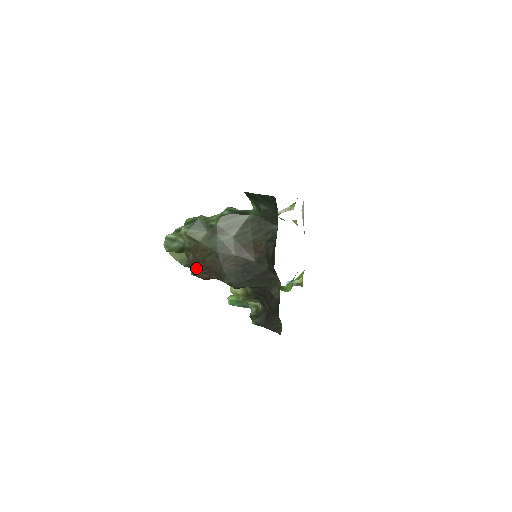
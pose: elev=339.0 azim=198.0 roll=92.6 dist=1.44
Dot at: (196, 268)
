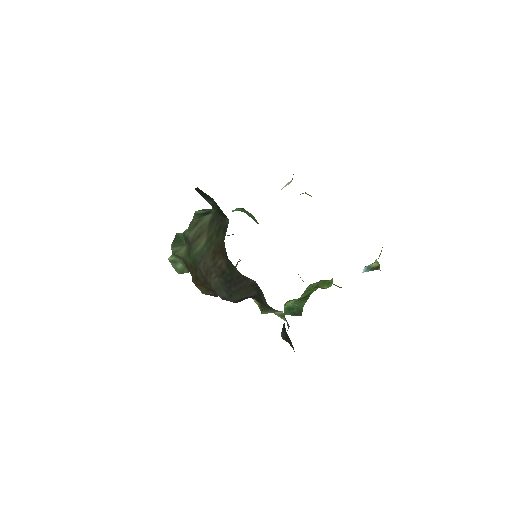
Dot at: (200, 286)
